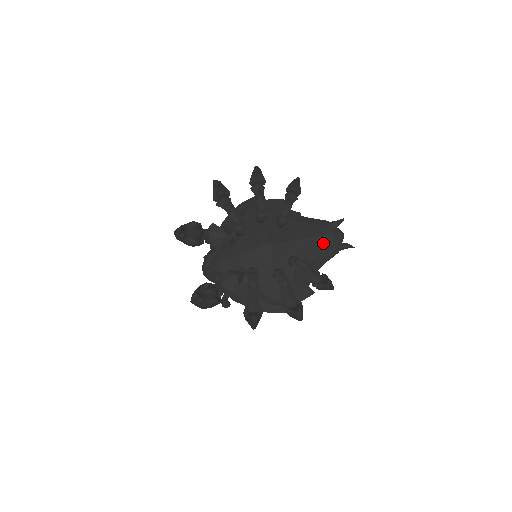
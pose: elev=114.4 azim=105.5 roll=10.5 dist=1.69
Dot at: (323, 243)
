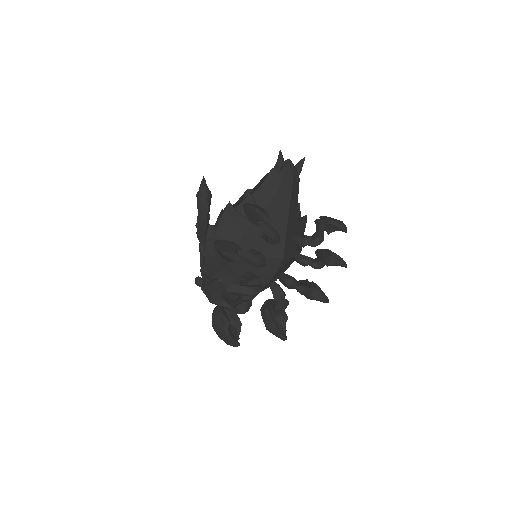
Dot at: (294, 195)
